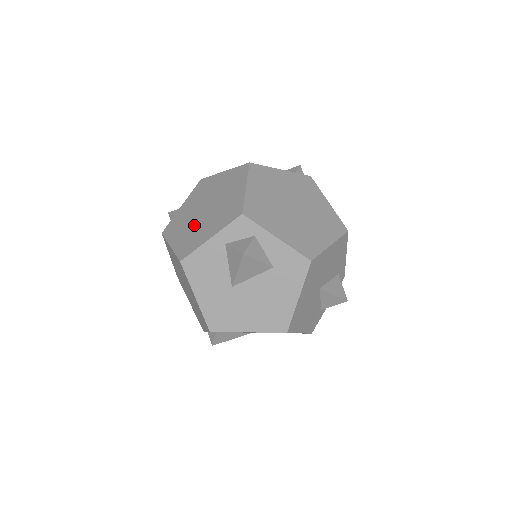
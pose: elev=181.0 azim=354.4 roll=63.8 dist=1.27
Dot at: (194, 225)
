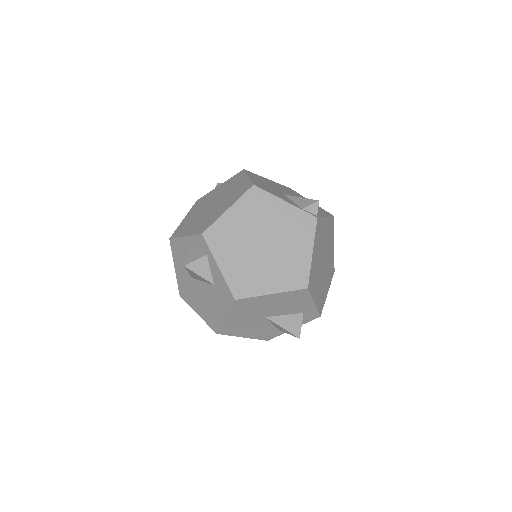
Dot at: (198, 214)
